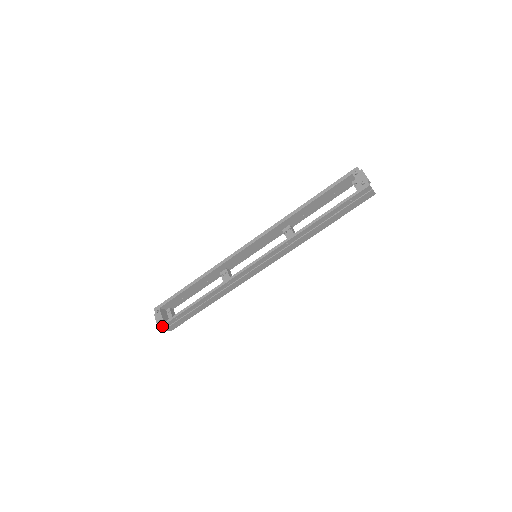
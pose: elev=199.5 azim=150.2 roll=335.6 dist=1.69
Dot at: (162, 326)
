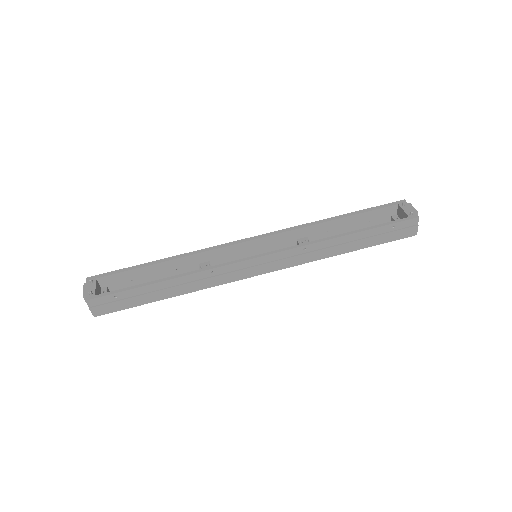
Dot at: (90, 299)
